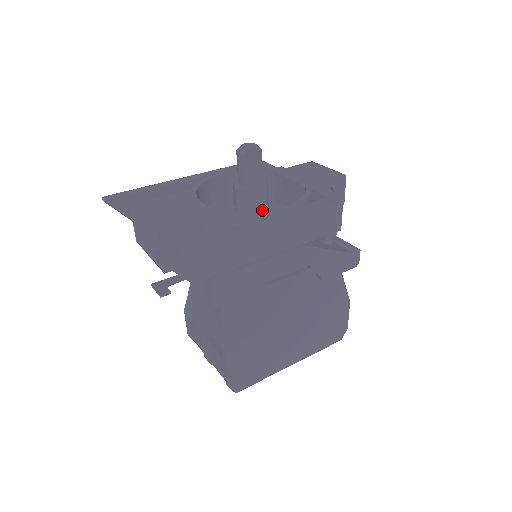
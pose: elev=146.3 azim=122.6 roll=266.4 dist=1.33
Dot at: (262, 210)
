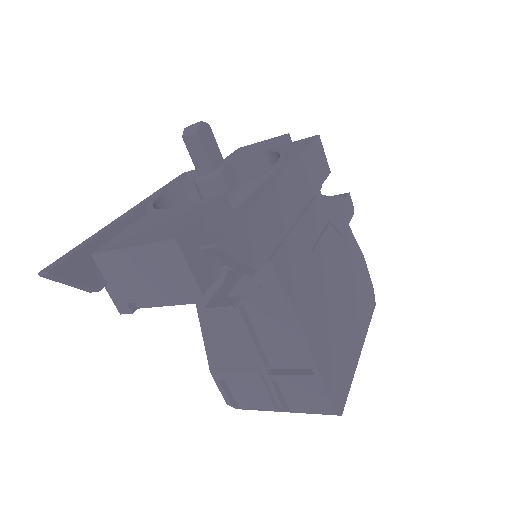
Dot at: occluded
